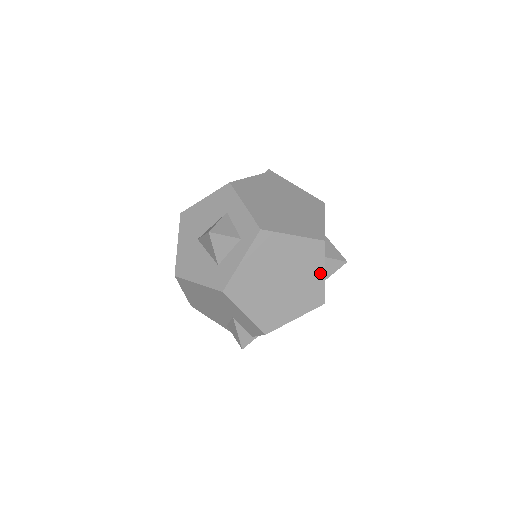
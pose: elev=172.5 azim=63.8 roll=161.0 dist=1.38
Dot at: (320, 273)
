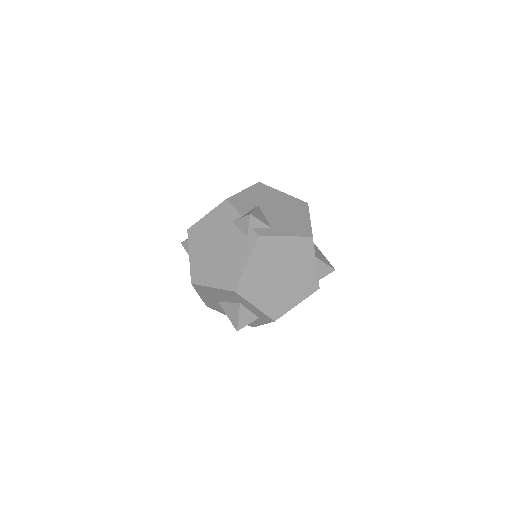
Dot at: occluded
